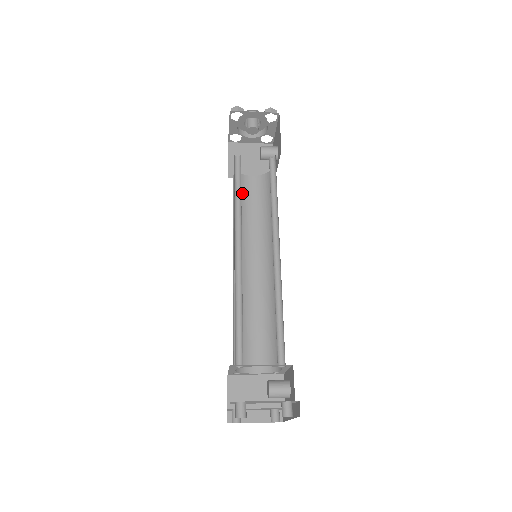
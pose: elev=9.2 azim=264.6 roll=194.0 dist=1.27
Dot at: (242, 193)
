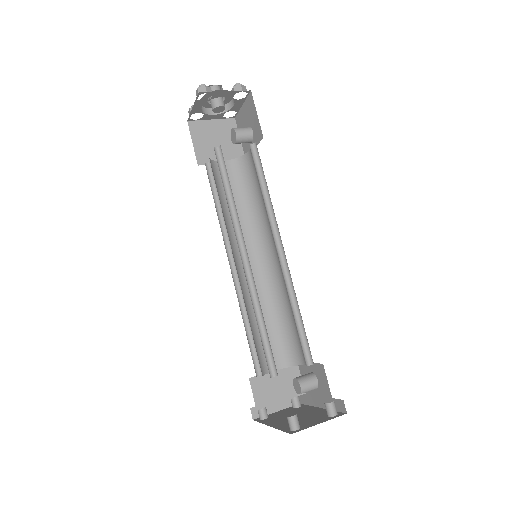
Dot at: (220, 183)
